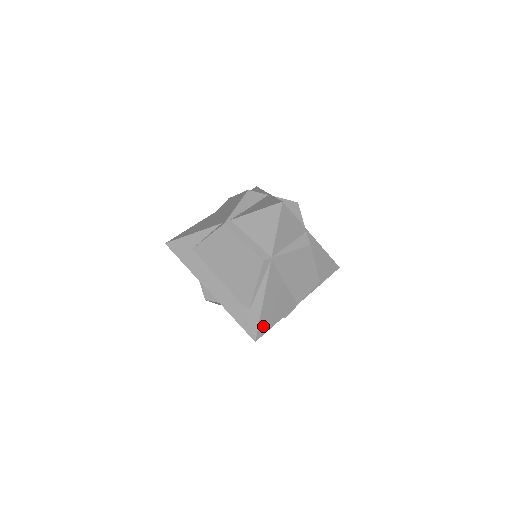
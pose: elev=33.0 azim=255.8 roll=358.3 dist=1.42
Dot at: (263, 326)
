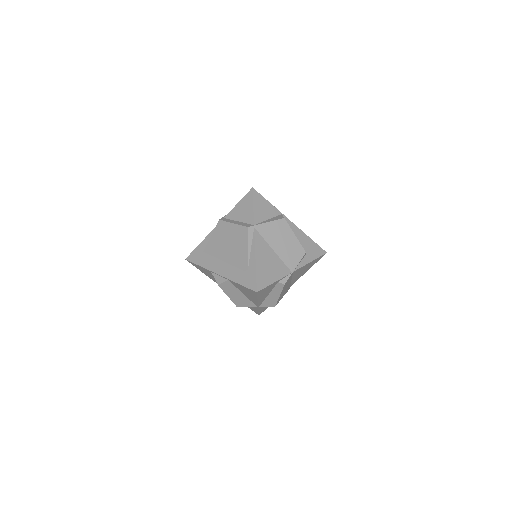
Dot at: (261, 281)
